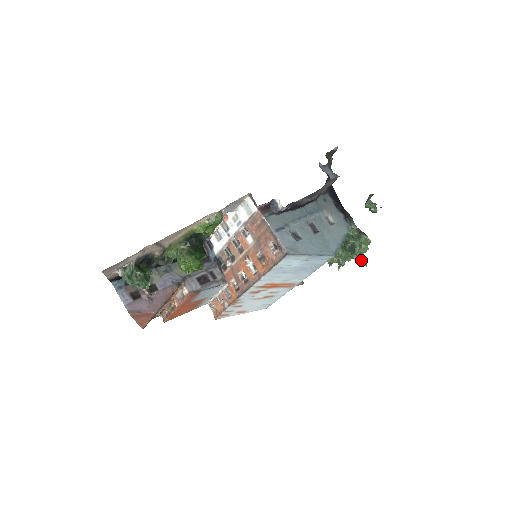
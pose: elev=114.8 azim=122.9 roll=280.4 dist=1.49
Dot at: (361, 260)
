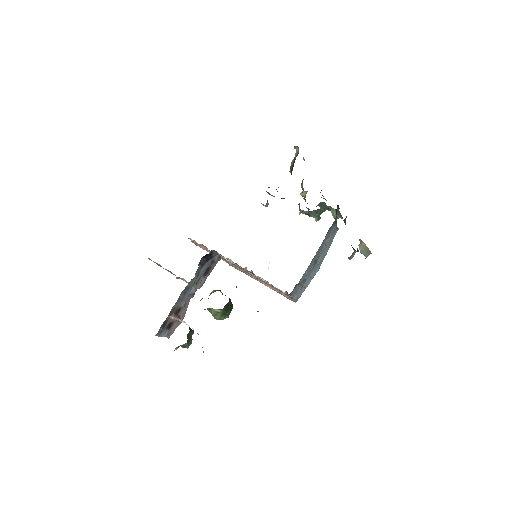
Dot at: occluded
